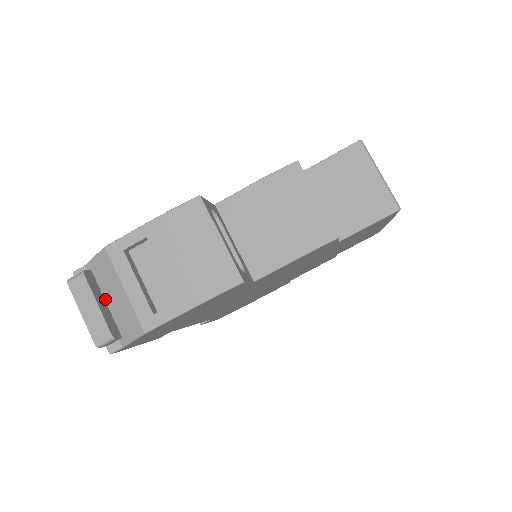
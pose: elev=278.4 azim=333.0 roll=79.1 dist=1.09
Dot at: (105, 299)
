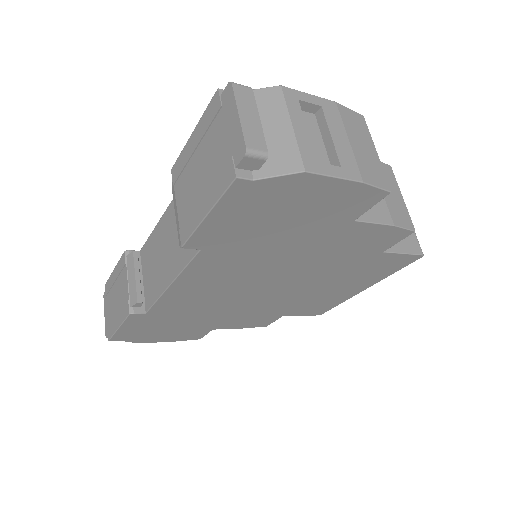
Dot at: occluded
